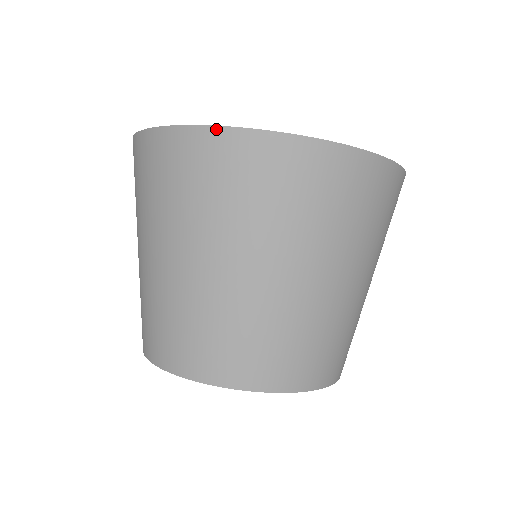
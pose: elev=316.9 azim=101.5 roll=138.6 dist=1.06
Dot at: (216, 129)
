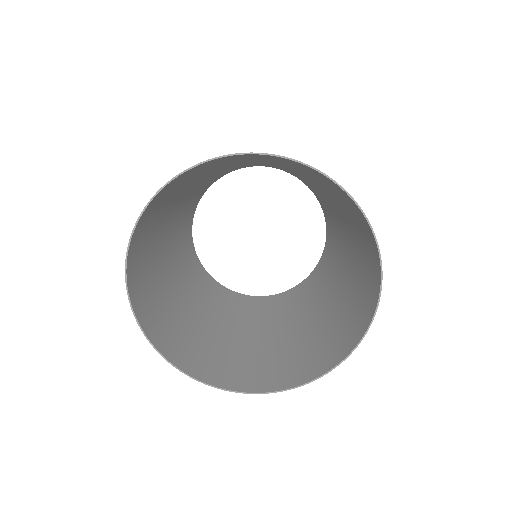
Dot at: (193, 377)
